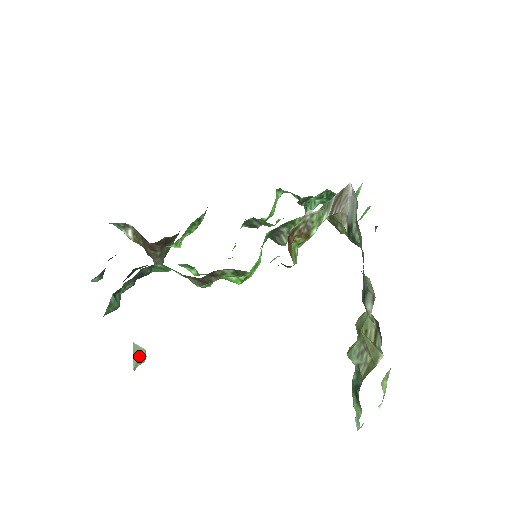
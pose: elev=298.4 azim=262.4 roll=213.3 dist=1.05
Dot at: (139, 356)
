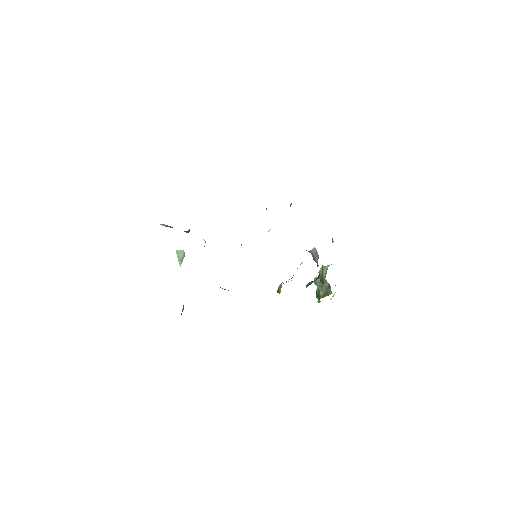
Dot at: (181, 257)
